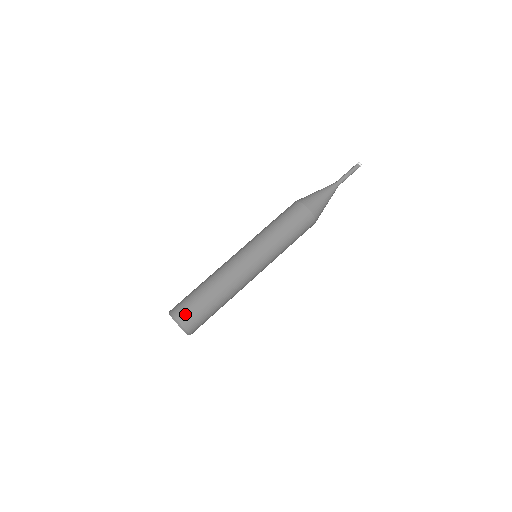
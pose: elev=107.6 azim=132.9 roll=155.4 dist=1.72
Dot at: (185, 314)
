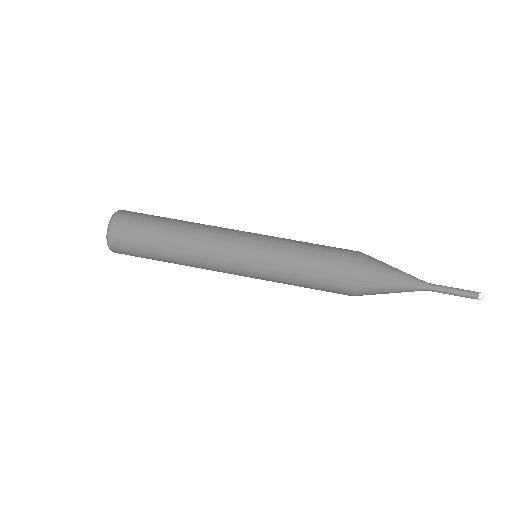
Dot at: (131, 212)
